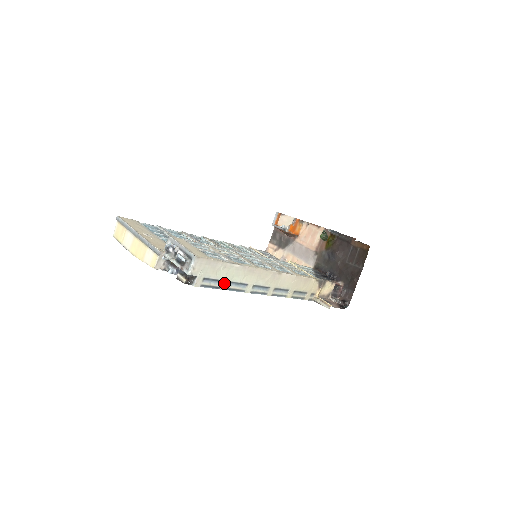
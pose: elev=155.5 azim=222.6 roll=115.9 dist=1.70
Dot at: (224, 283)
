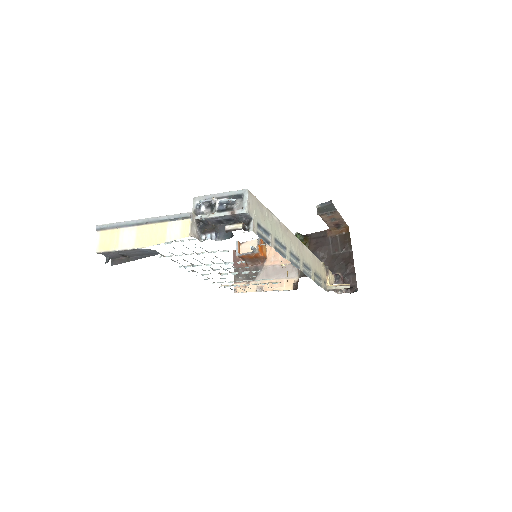
Dot at: (271, 238)
